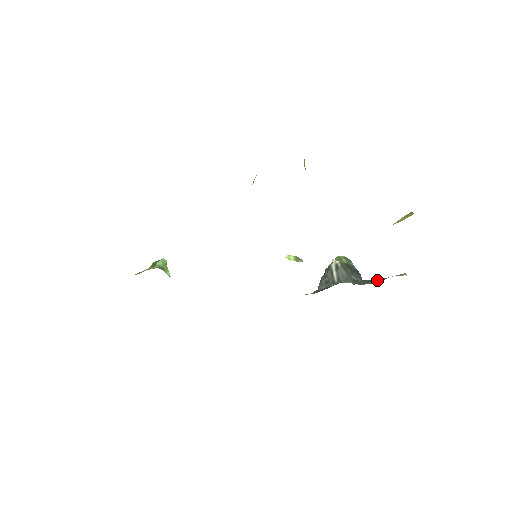
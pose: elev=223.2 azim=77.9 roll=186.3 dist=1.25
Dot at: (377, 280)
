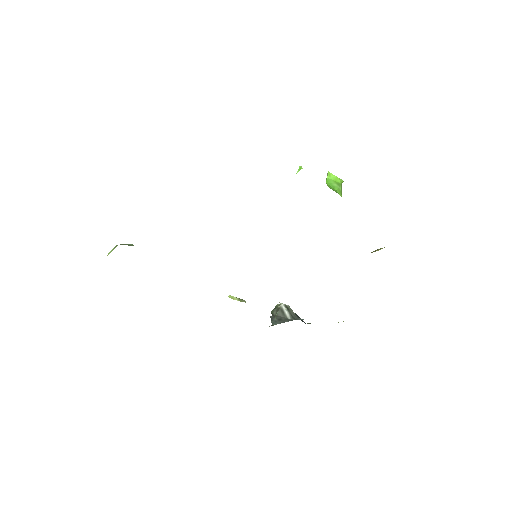
Dot at: occluded
